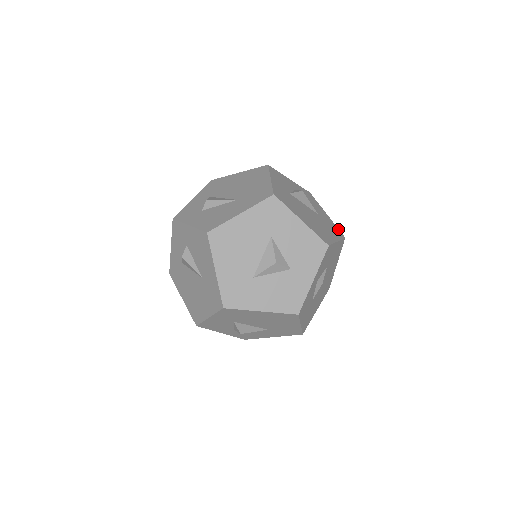
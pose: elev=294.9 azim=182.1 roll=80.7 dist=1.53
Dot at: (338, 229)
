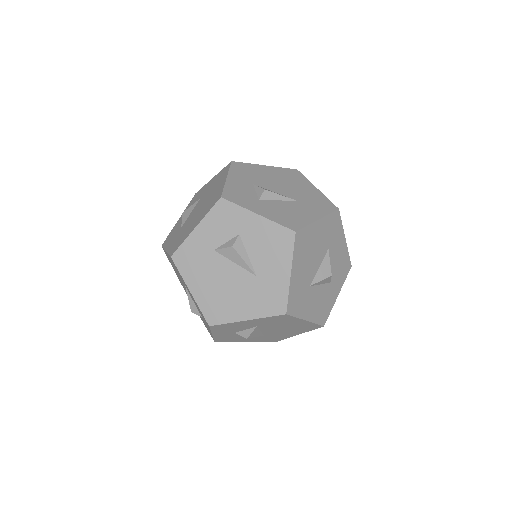
Dot at: occluded
